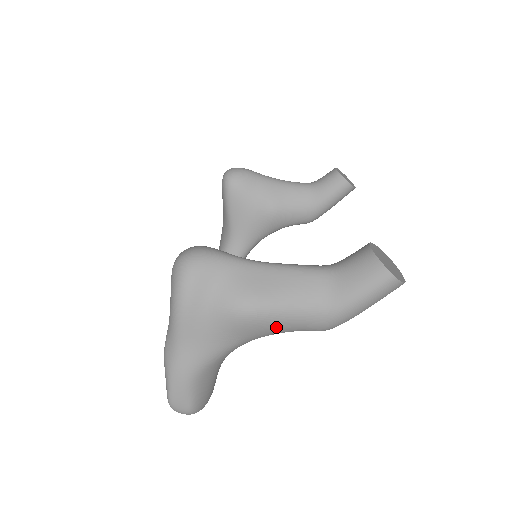
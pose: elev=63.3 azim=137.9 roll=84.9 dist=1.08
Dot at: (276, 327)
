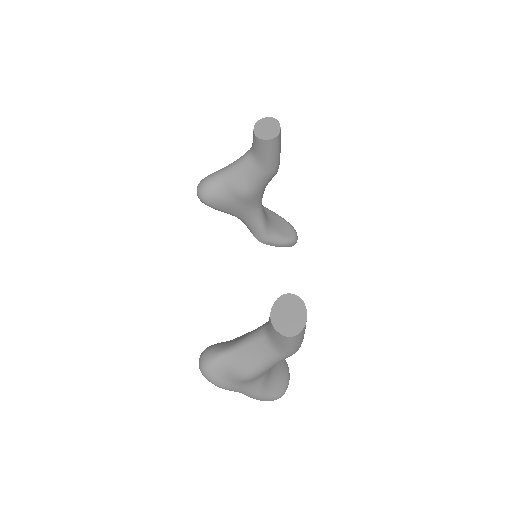
Dot at: occluded
